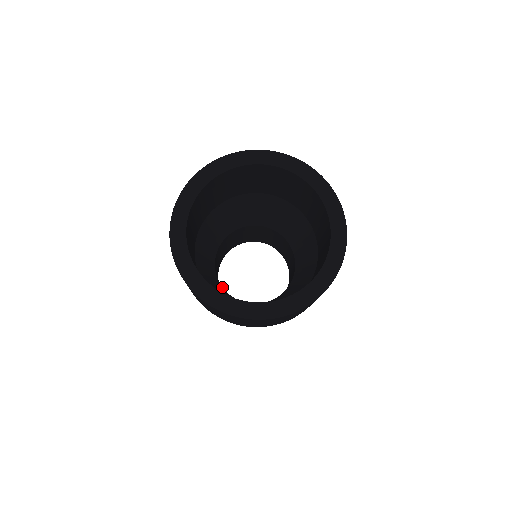
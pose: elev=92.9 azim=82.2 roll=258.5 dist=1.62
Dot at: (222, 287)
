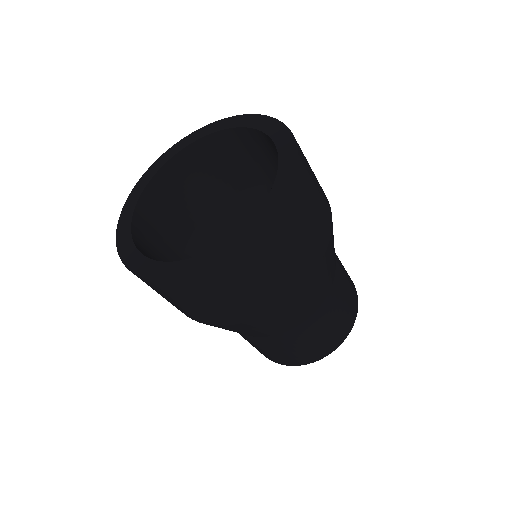
Dot at: occluded
